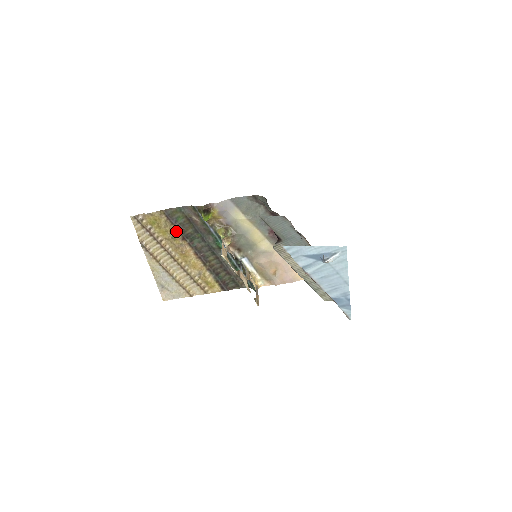
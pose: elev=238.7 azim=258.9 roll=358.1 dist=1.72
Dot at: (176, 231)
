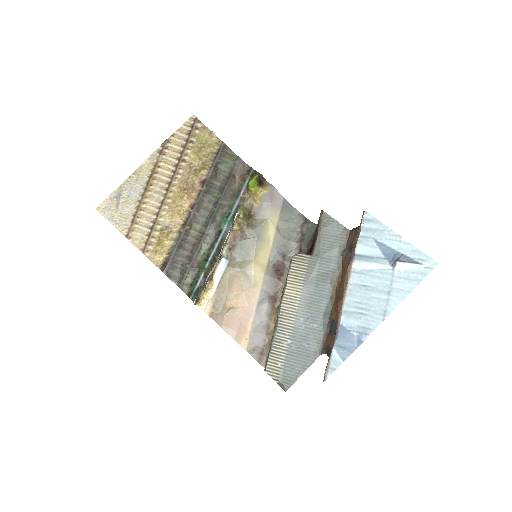
Dot at: (208, 169)
